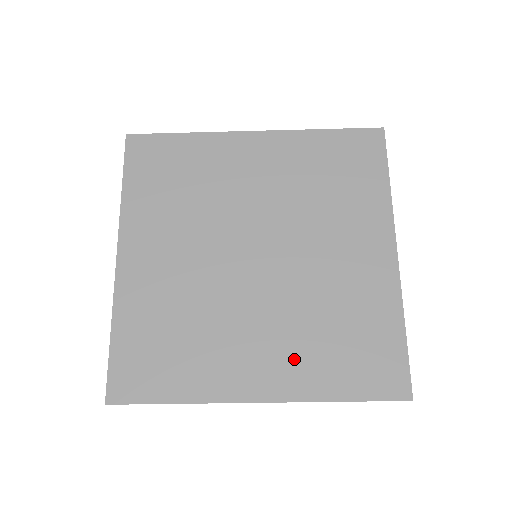
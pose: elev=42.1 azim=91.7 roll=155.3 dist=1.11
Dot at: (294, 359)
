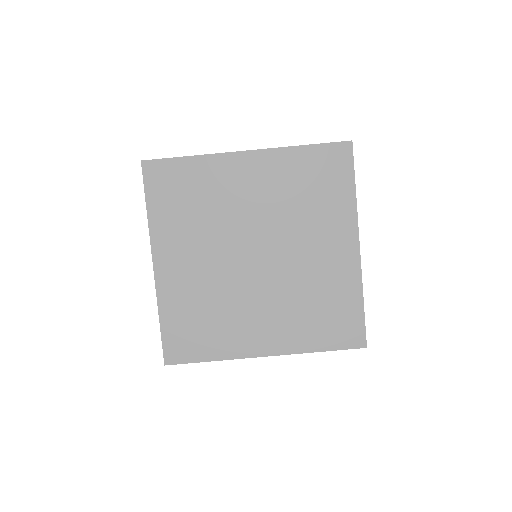
Dot at: (288, 327)
